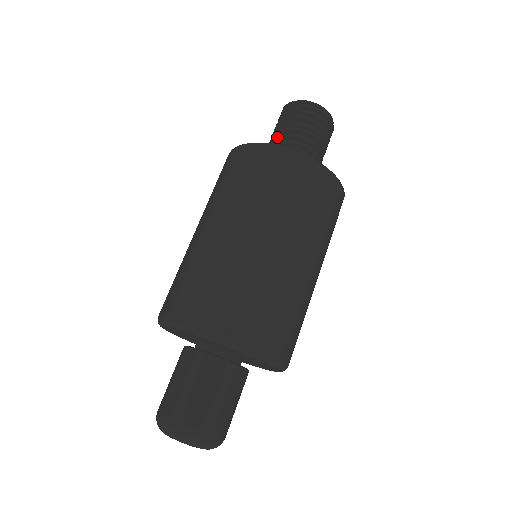
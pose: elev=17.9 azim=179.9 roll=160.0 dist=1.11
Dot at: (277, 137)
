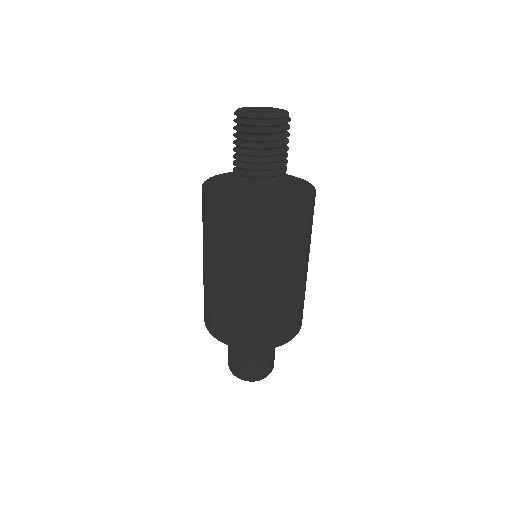
Dot at: (246, 162)
